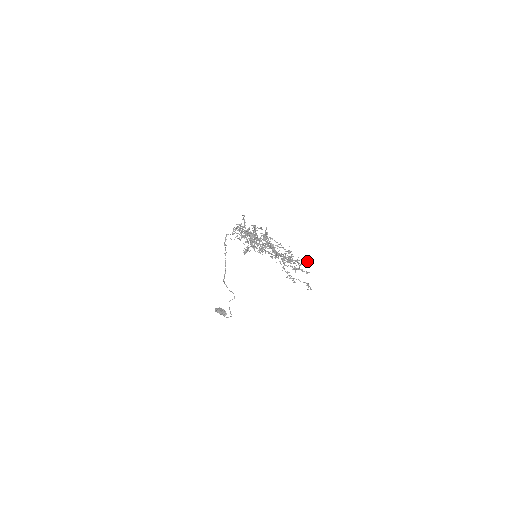
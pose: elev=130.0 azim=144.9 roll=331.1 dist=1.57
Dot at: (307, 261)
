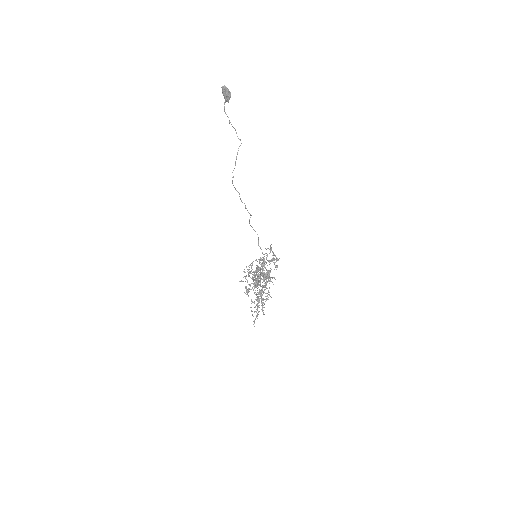
Dot at: occluded
